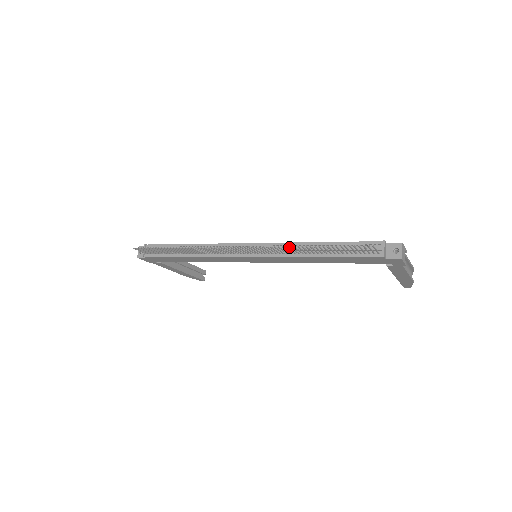
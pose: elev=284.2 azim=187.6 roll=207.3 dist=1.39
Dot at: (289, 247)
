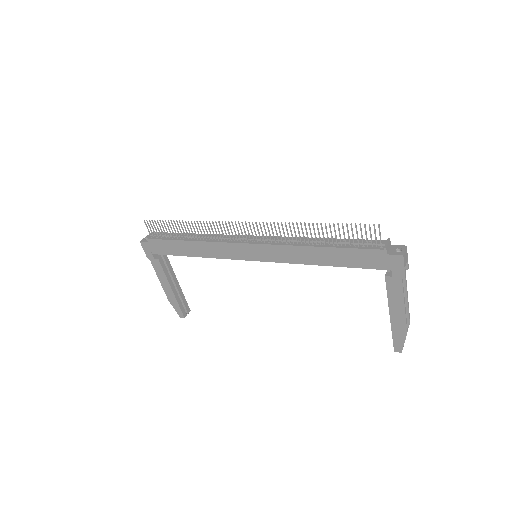
Dot at: (294, 239)
